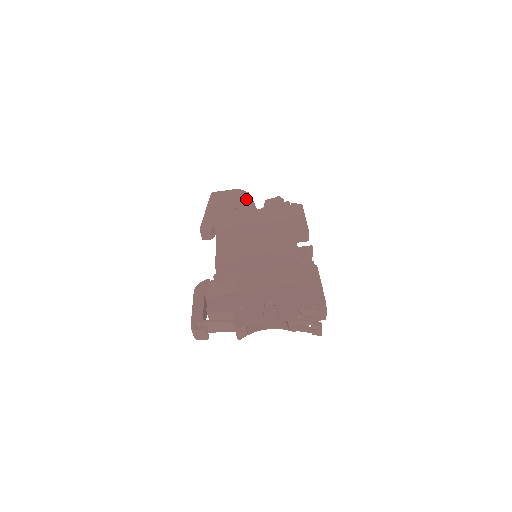
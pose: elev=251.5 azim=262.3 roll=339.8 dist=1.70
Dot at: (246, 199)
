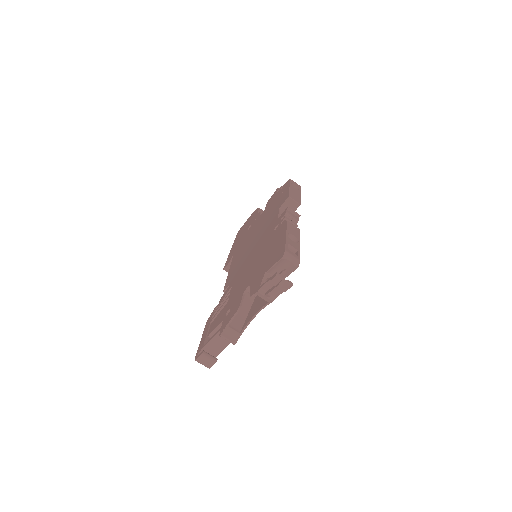
Dot at: occluded
